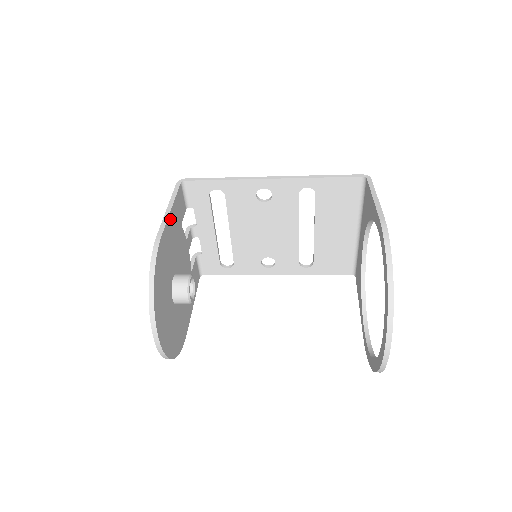
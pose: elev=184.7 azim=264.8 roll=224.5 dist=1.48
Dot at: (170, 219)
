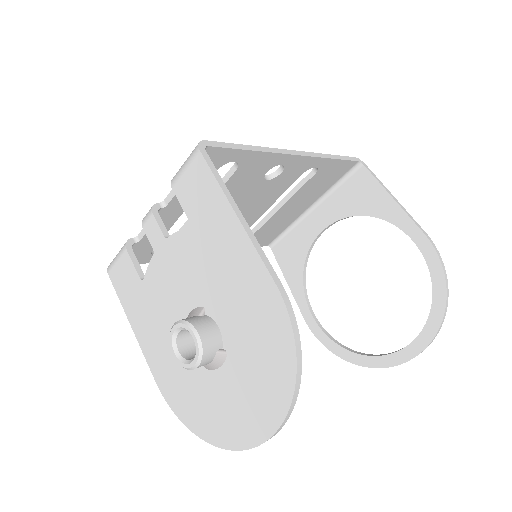
Dot at: (245, 236)
